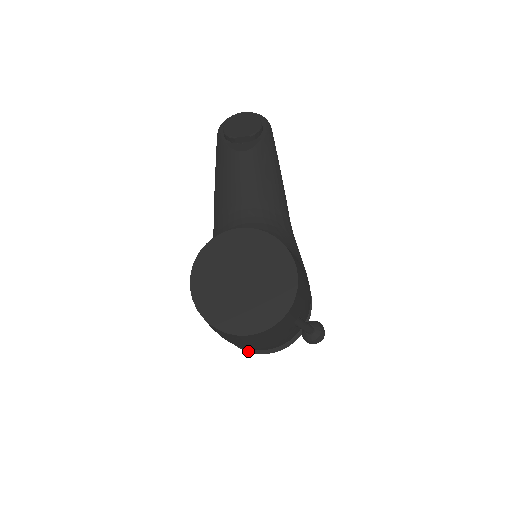
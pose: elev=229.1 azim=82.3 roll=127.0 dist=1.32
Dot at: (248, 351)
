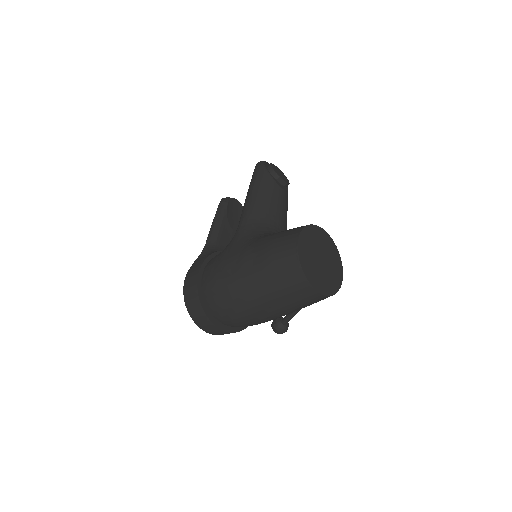
Dot at: (211, 320)
